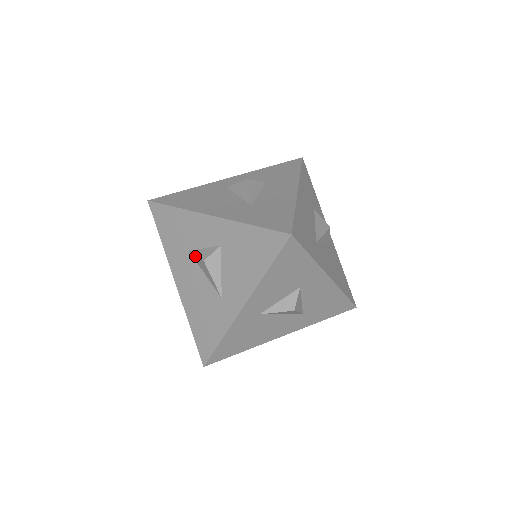
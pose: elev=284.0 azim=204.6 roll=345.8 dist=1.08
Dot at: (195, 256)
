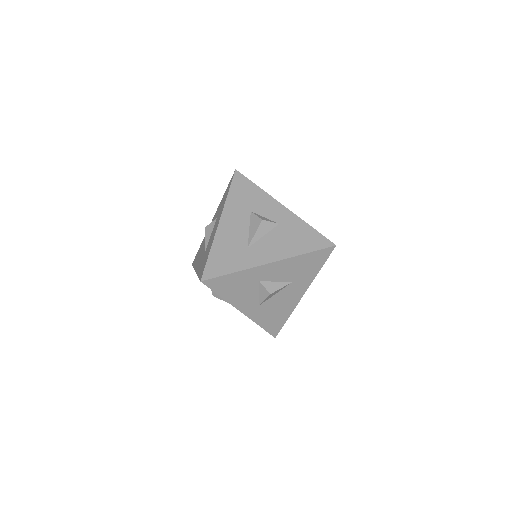
Dot at: occluded
